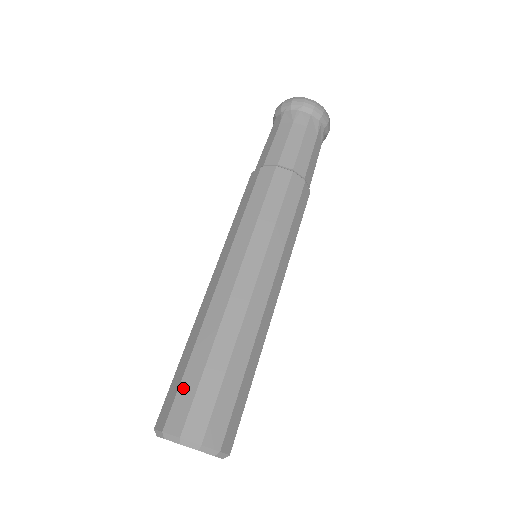
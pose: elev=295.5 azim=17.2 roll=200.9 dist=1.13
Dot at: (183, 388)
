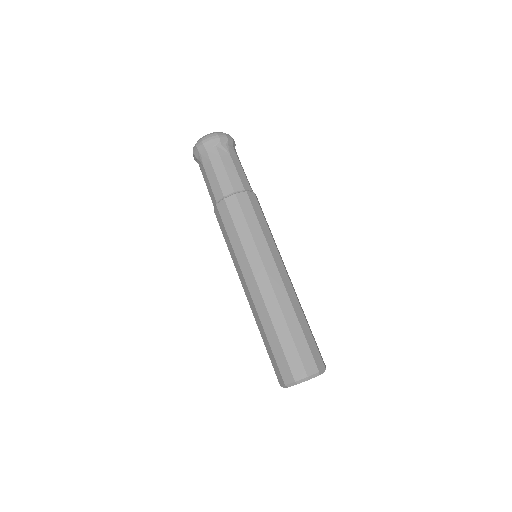
Dot at: (271, 360)
